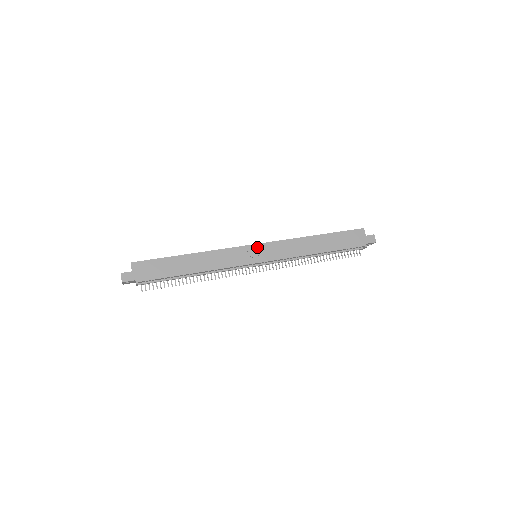
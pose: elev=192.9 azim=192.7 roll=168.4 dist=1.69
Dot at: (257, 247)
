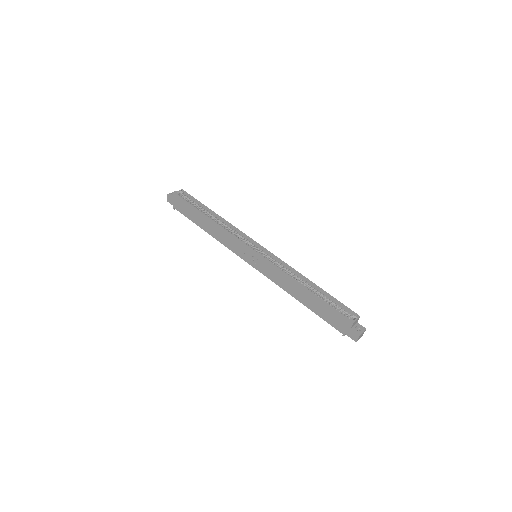
Dot at: (254, 254)
